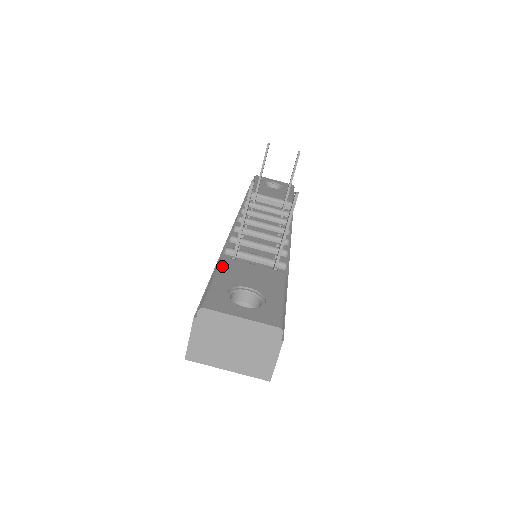
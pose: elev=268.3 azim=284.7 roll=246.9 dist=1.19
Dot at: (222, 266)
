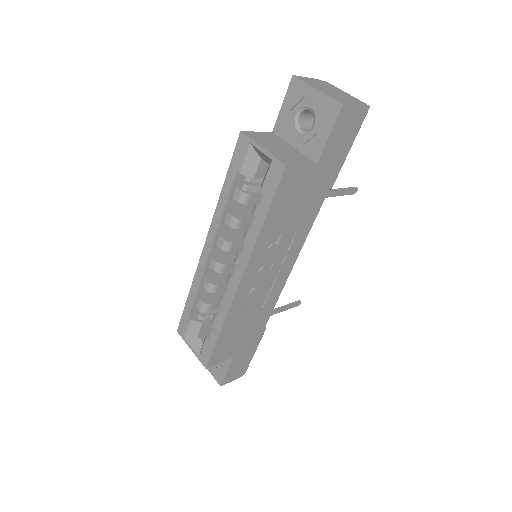
Dot at: occluded
